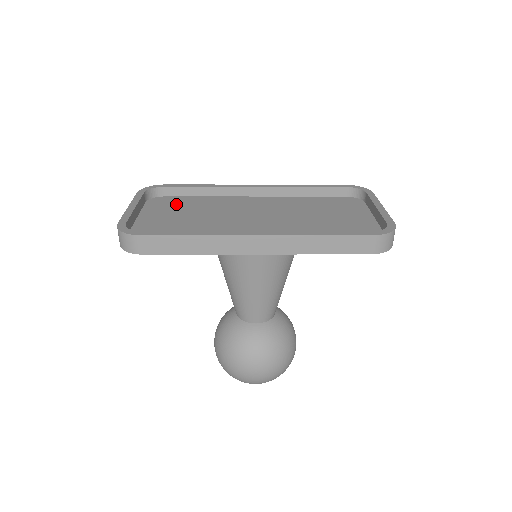
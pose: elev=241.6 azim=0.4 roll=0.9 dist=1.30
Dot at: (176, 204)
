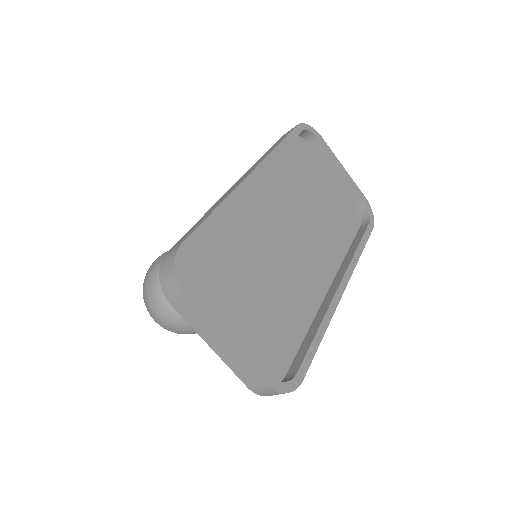
Dot at: (215, 269)
